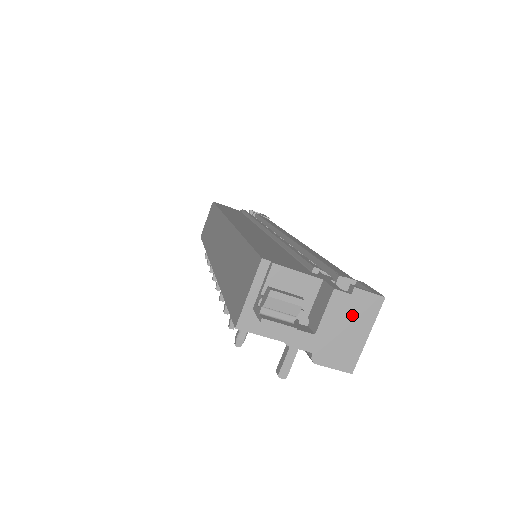
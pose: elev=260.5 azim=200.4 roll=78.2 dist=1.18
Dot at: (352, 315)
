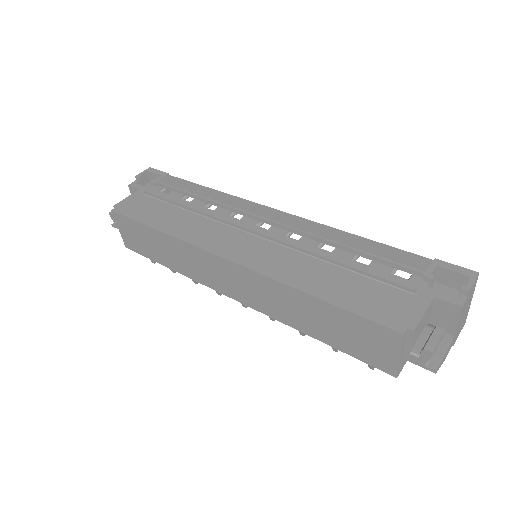
Dot at: (467, 303)
